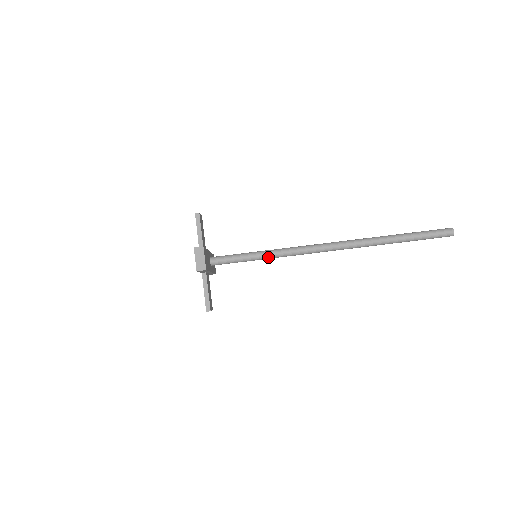
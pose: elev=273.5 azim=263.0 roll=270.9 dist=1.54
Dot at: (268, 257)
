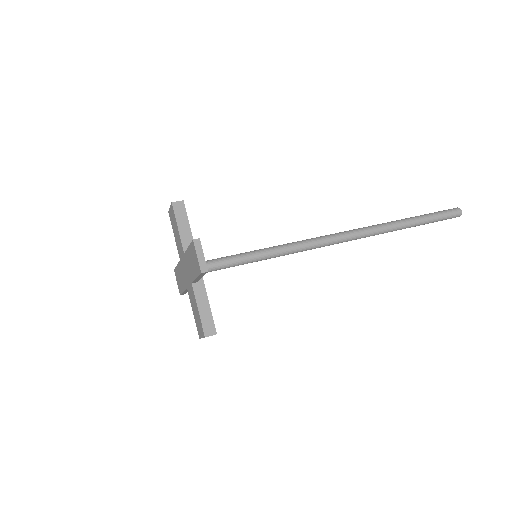
Dot at: (270, 249)
